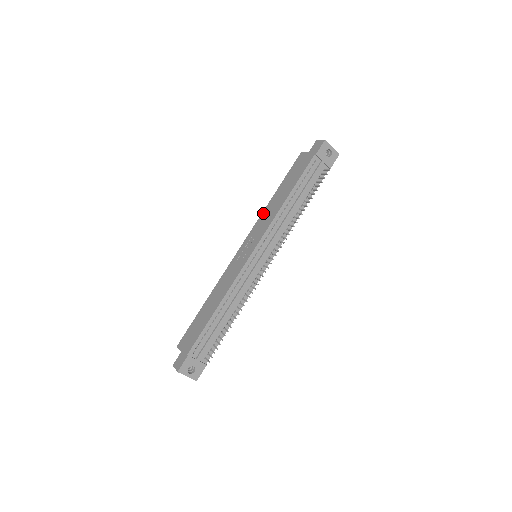
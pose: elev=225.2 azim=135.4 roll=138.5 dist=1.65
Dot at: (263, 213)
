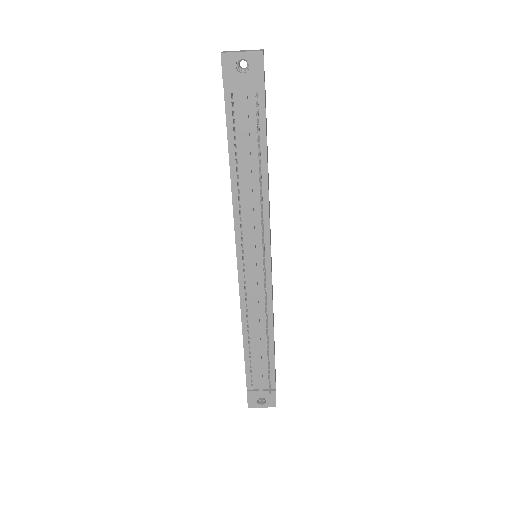
Dot at: occluded
